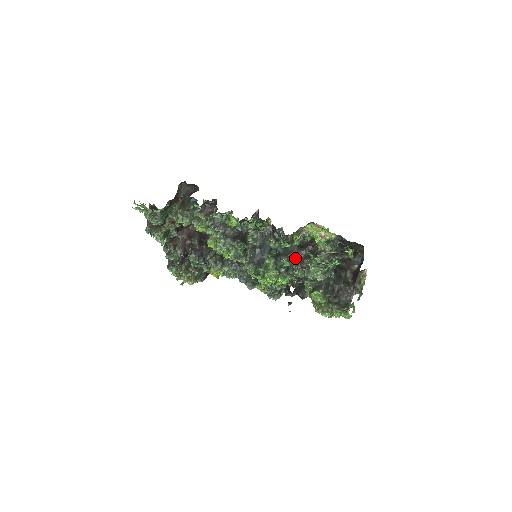
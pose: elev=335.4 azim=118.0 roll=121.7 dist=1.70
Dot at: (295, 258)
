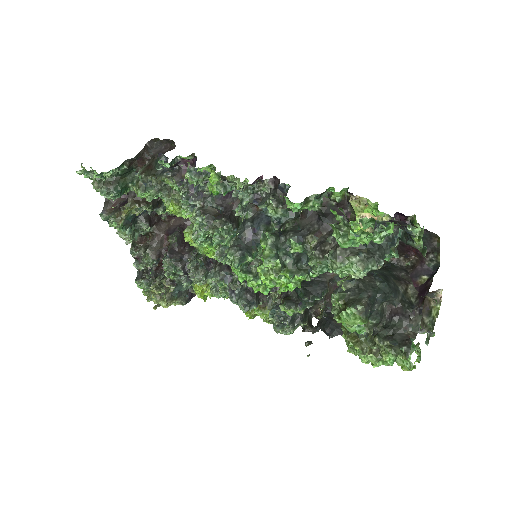
Dot at: (311, 235)
